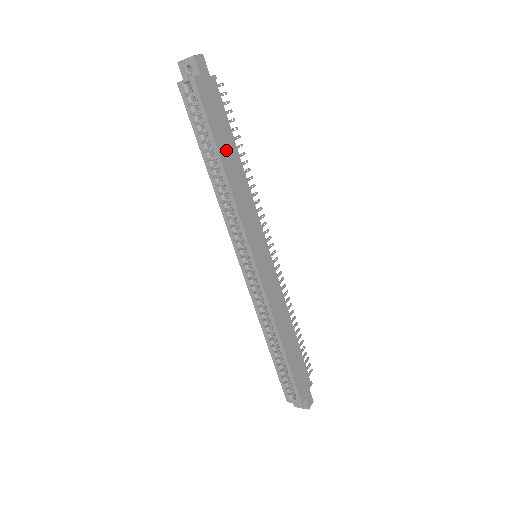
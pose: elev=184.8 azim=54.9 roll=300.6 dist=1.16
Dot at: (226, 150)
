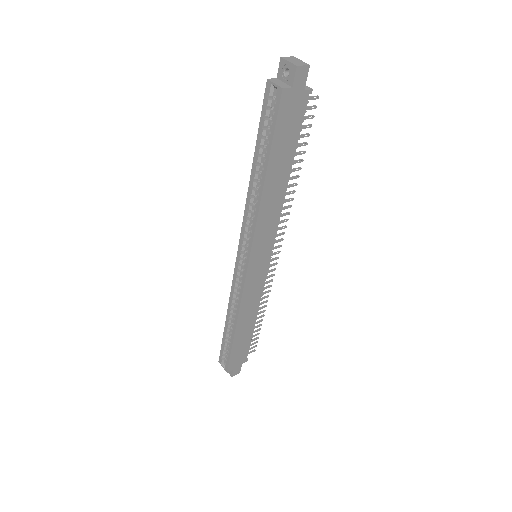
Dot at: (278, 166)
